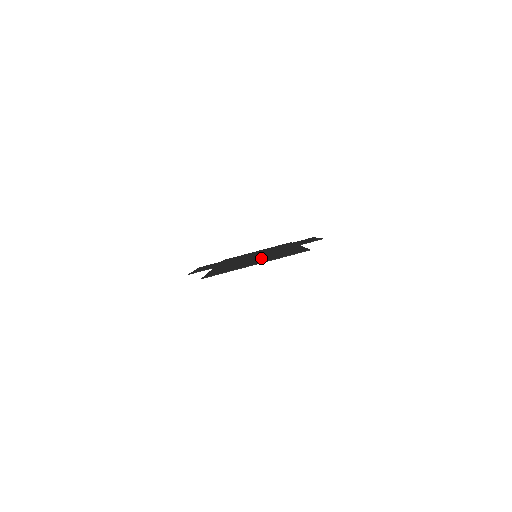
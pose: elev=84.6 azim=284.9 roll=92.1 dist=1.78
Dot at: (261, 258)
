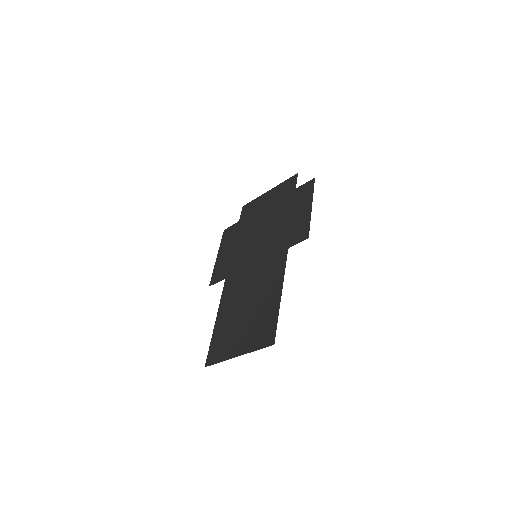
Dot at: (249, 308)
